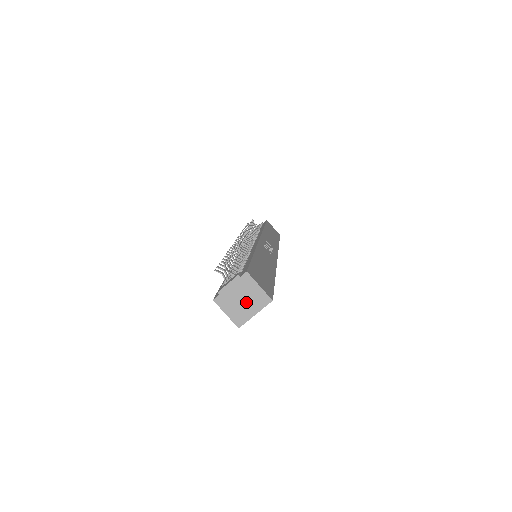
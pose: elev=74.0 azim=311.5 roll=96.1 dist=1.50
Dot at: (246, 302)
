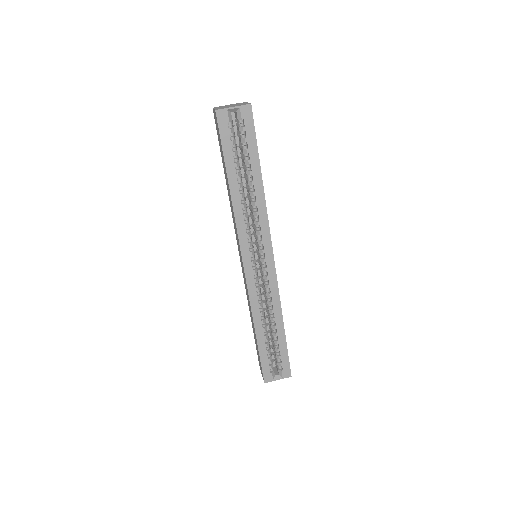
Dot at: occluded
